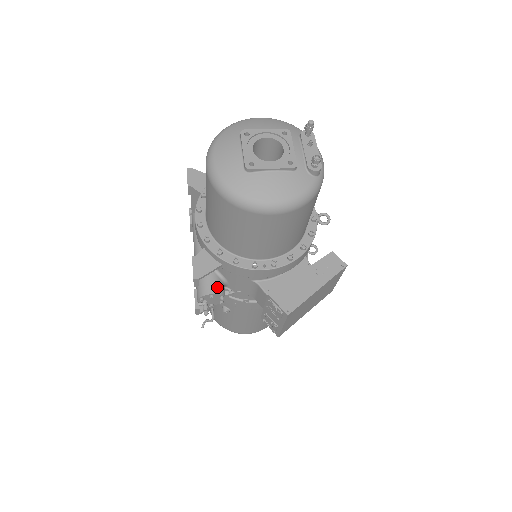
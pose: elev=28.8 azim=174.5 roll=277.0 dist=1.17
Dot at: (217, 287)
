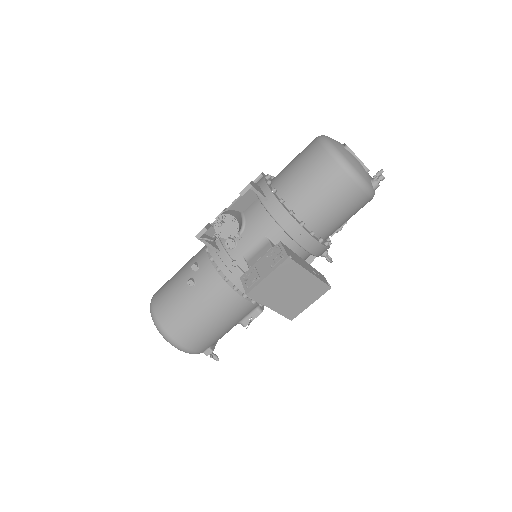
Dot at: (240, 221)
